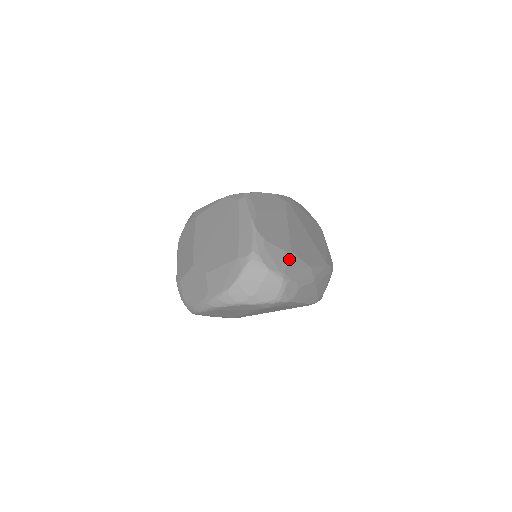
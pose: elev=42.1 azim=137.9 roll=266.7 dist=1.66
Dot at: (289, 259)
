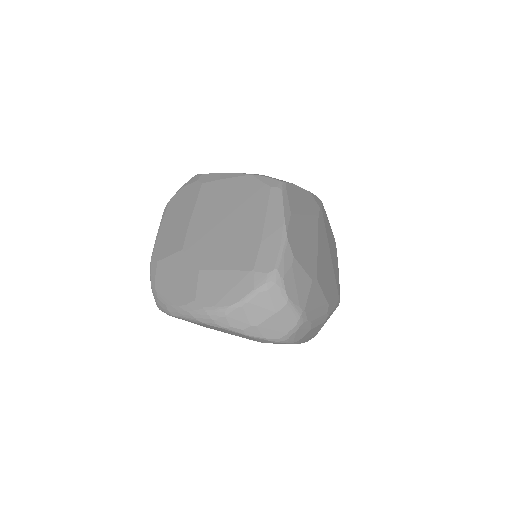
Dot at: (312, 290)
